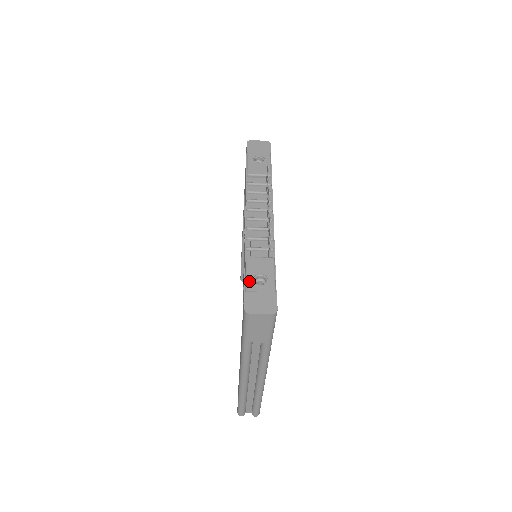
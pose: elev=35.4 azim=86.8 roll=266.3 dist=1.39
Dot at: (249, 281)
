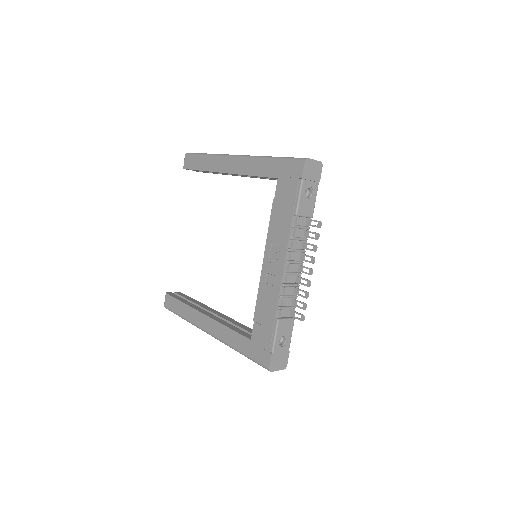
Dot at: (276, 344)
